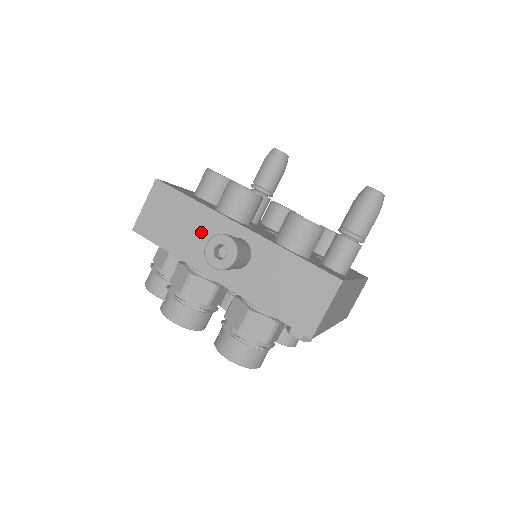
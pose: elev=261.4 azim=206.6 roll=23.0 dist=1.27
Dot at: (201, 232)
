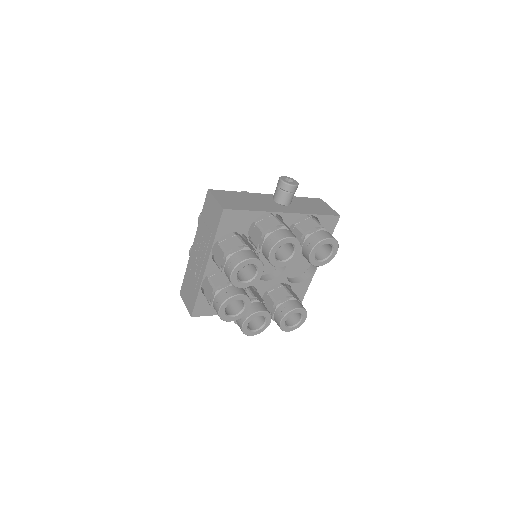
Dot at: (257, 200)
